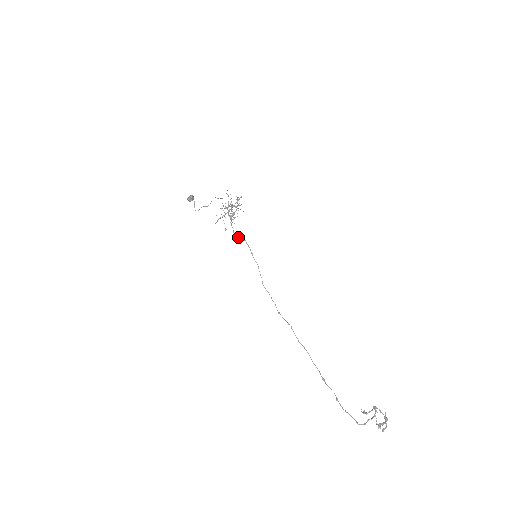
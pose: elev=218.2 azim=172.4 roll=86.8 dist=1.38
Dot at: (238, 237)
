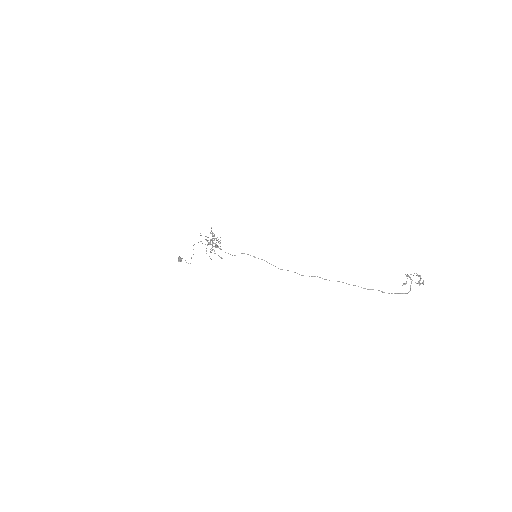
Dot at: occluded
